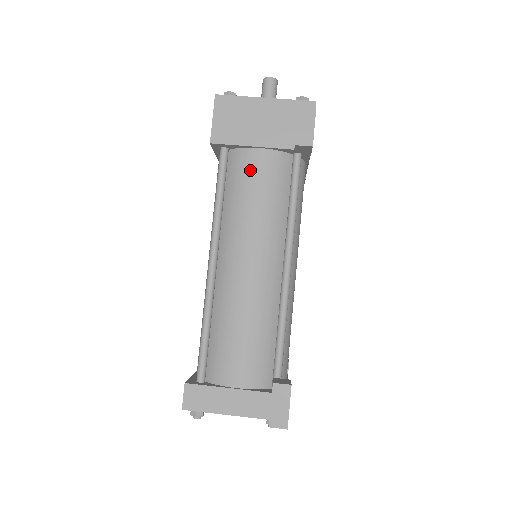
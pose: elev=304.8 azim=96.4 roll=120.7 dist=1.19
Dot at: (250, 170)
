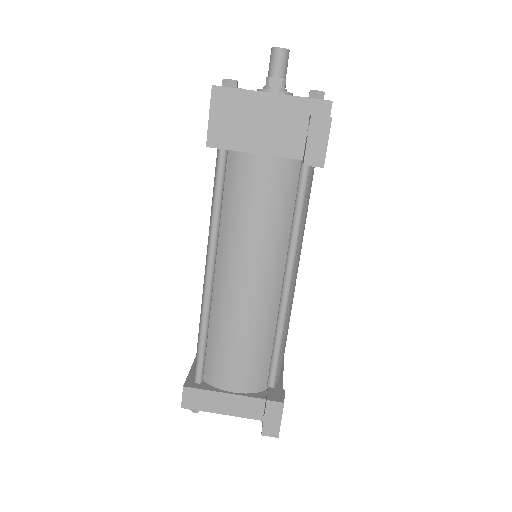
Dot at: (251, 180)
